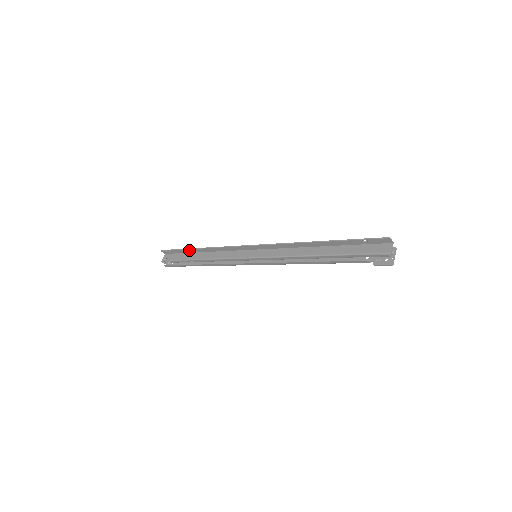
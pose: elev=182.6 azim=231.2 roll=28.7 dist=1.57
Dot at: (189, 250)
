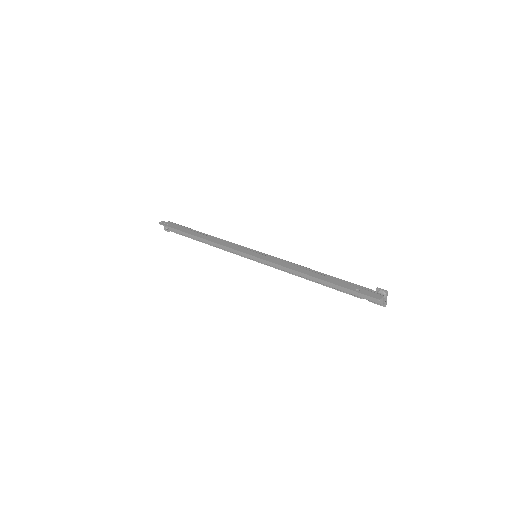
Dot at: (187, 233)
